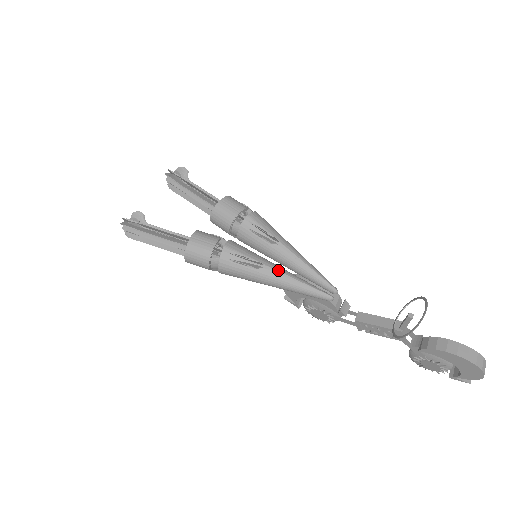
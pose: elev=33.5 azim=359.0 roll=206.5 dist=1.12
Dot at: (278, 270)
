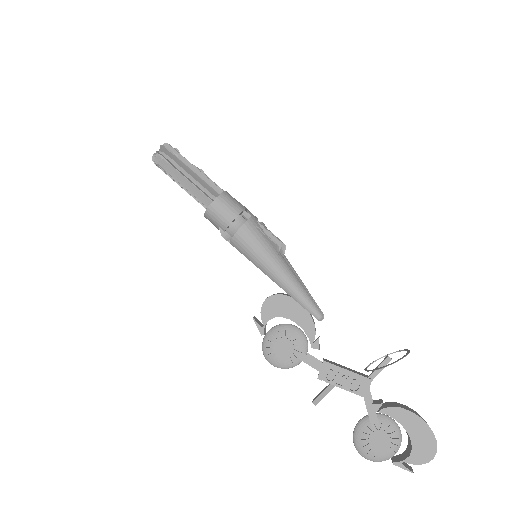
Dot at: occluded
